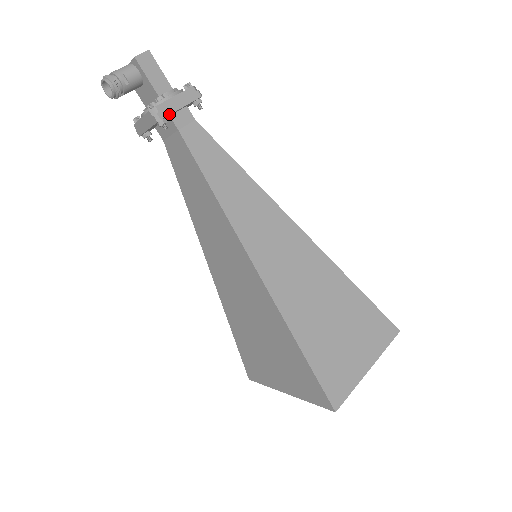
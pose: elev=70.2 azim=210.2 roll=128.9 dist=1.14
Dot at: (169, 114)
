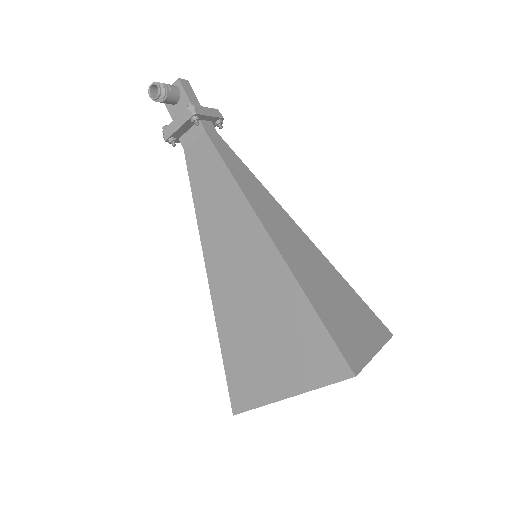
Dot at: (202, 114)
